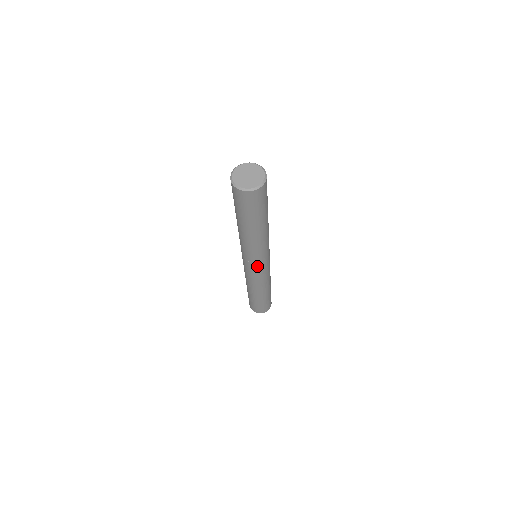
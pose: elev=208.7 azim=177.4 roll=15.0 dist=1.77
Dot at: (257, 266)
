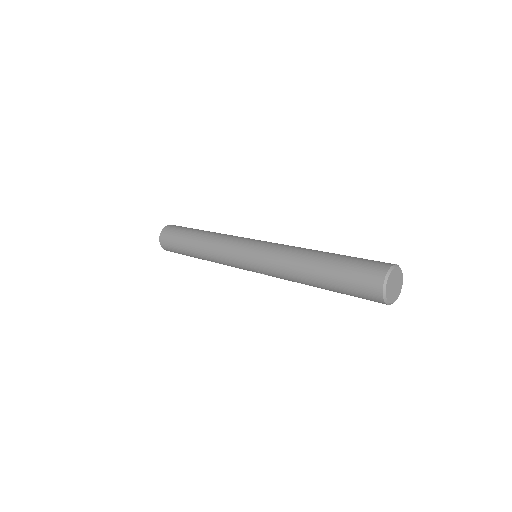
Dot at: occluded
